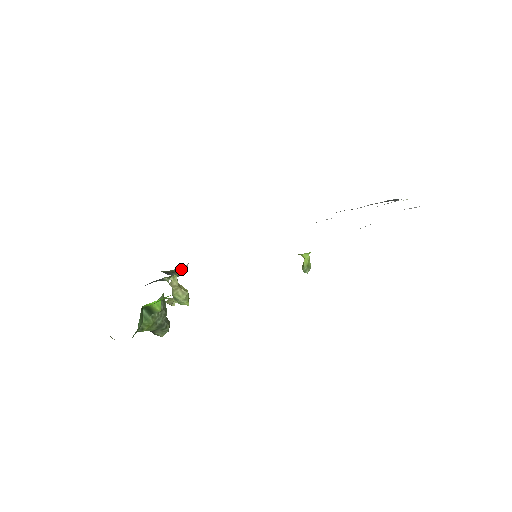
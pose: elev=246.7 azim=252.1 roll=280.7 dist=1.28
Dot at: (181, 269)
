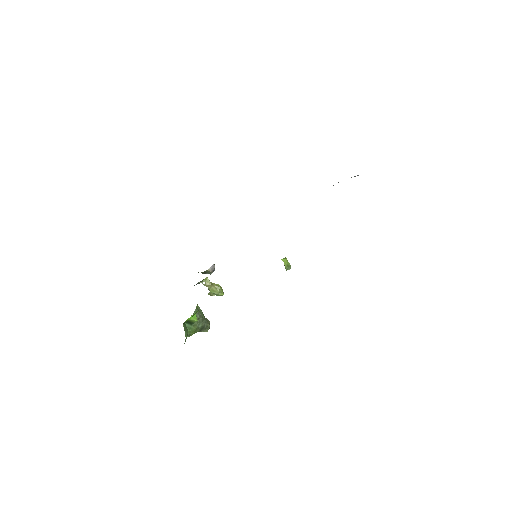
Dot at: (210, 269)
